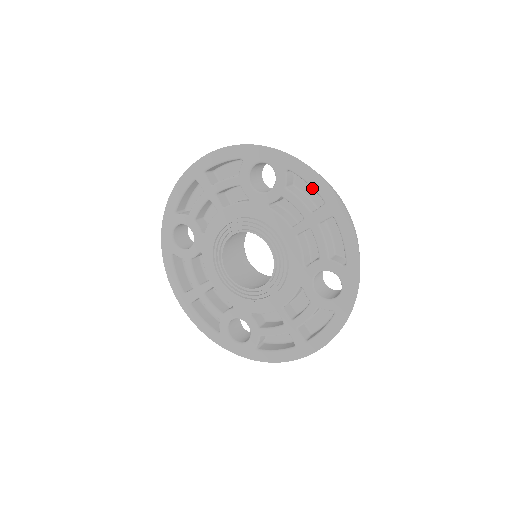
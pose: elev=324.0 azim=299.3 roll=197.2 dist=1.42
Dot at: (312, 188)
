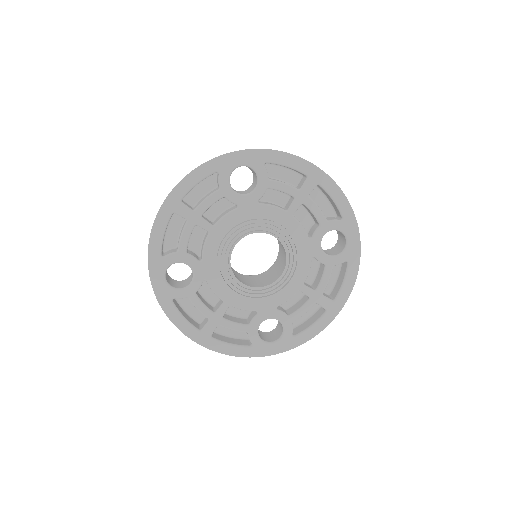
Dot at: (284, 172)
